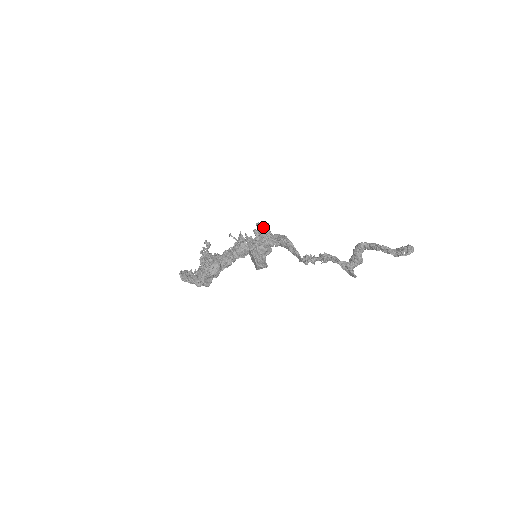
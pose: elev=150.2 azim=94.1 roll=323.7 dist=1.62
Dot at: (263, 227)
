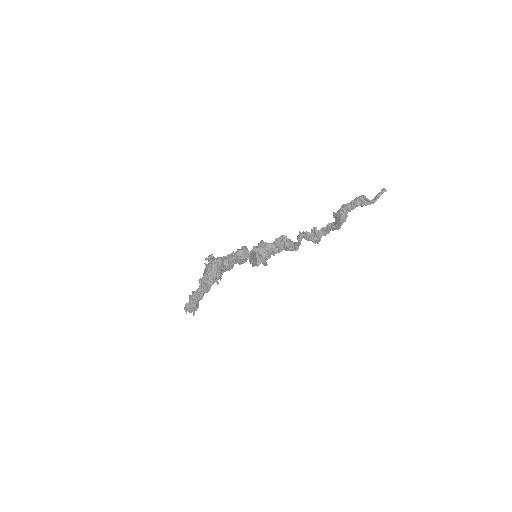
Dot at: occluded
